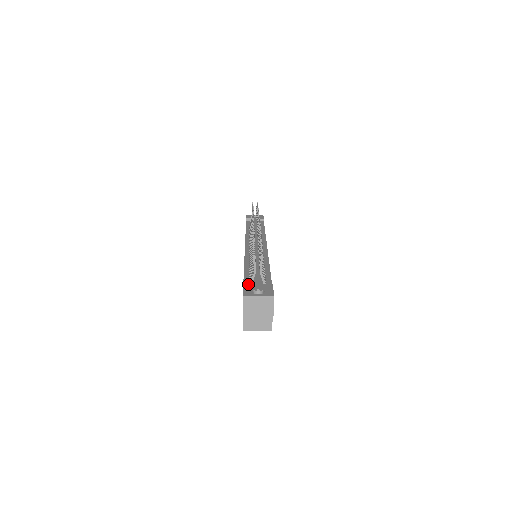
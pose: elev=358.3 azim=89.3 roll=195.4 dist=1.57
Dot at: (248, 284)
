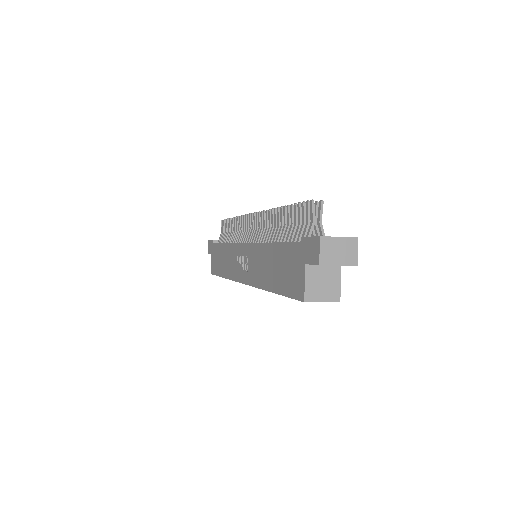
Dot at: (308, 236)
